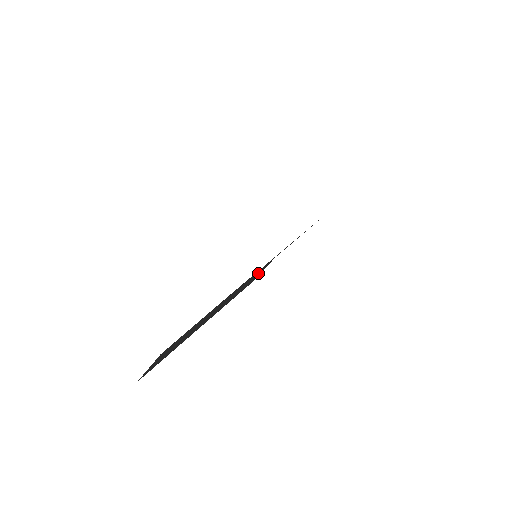
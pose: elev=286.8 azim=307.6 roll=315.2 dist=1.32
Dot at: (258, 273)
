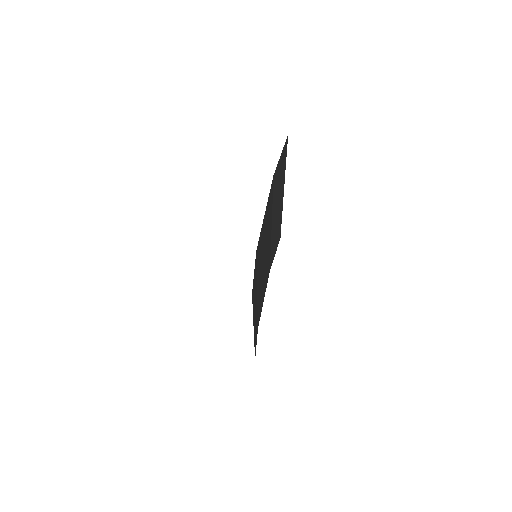
Dot at: occluded
